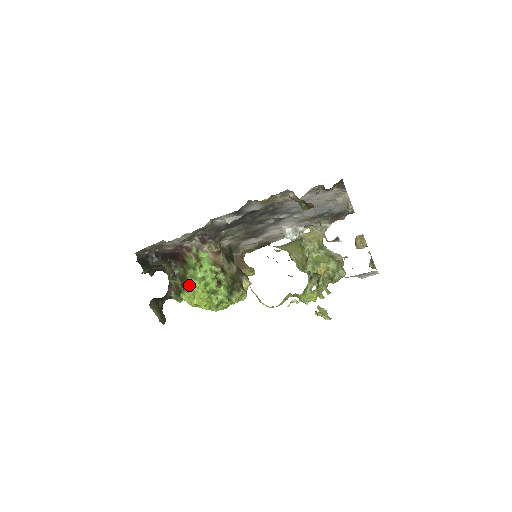
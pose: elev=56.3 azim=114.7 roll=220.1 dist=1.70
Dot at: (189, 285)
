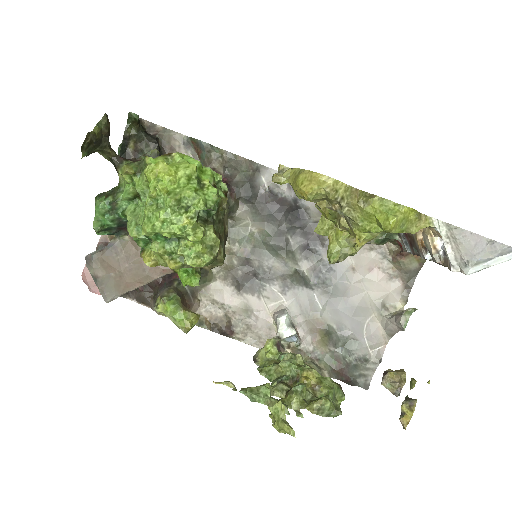
Dot at: (178, 154)
